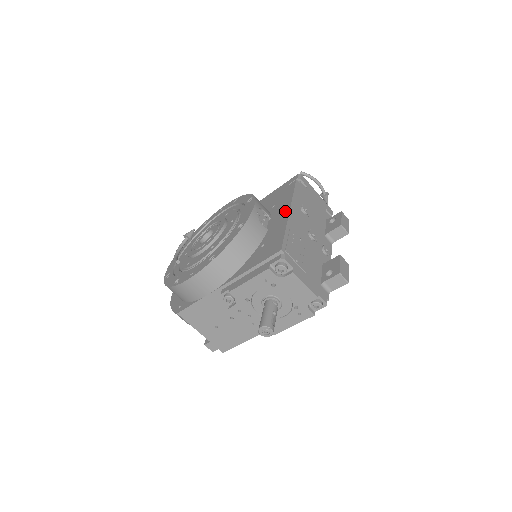
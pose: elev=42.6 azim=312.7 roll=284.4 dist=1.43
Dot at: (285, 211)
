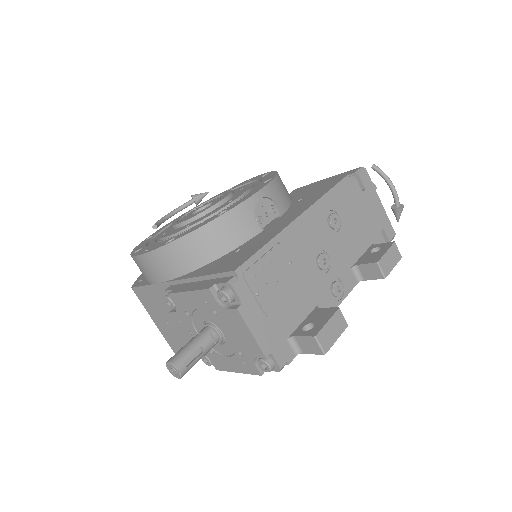
Dot at: (296, 214)
